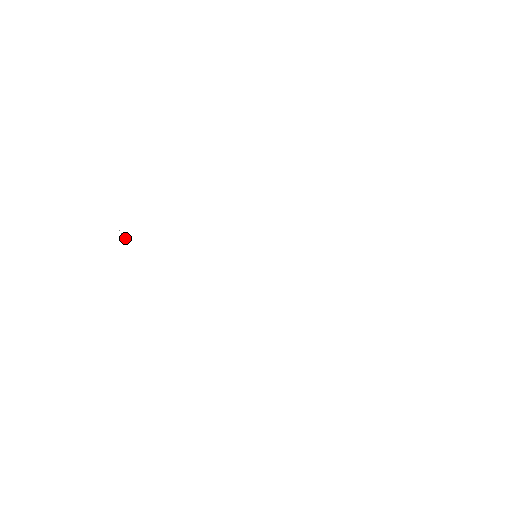
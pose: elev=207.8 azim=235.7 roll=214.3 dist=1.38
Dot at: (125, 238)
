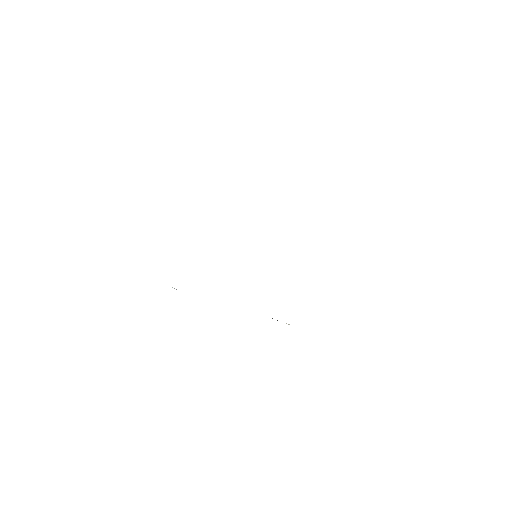
Dot at: occluded
